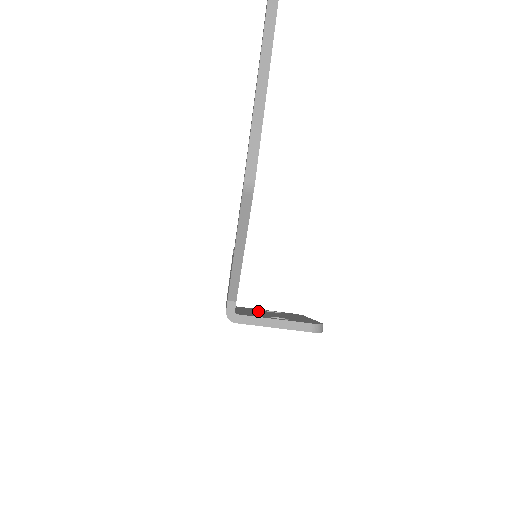
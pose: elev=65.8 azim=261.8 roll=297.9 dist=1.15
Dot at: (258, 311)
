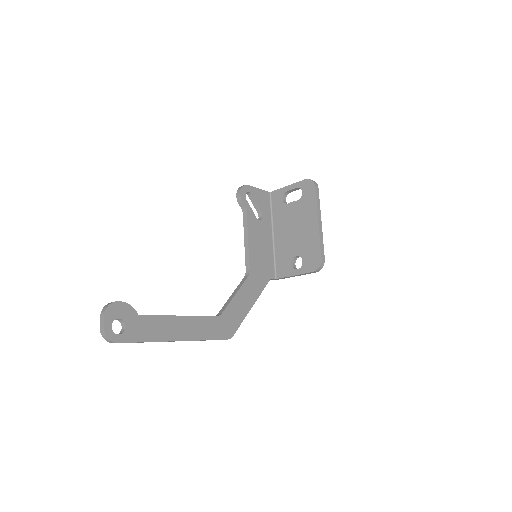
Dot at: (286, 218)
